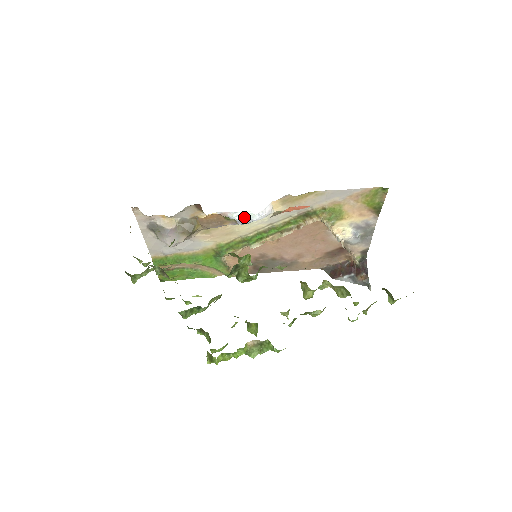
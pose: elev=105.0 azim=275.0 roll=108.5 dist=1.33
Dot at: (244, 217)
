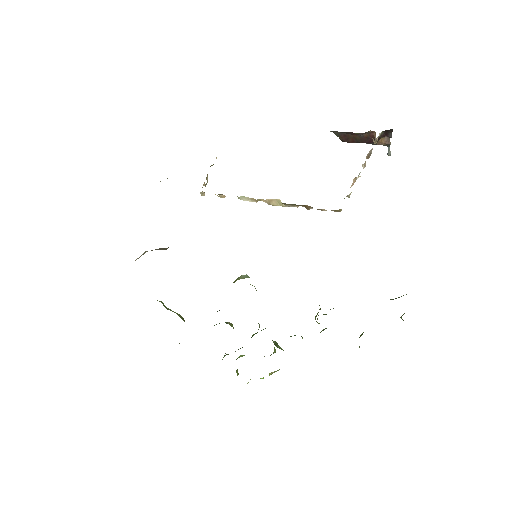
Dot at: occluded
